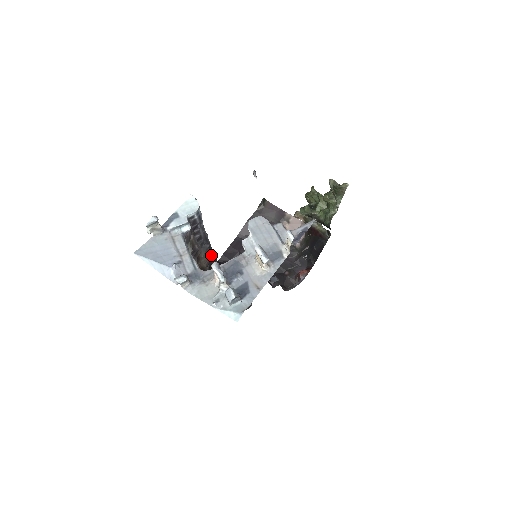
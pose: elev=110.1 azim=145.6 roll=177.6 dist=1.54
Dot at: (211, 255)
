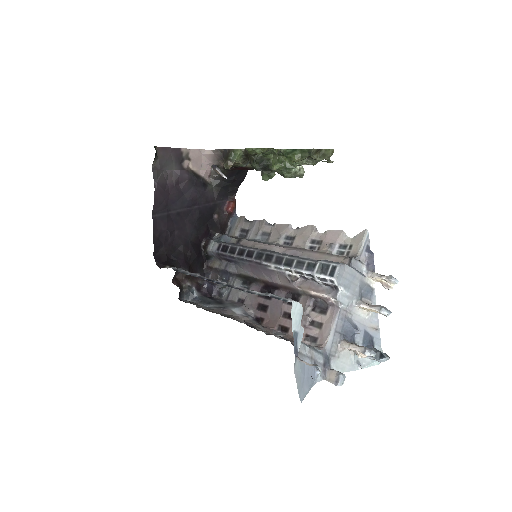
Dot at: occluded
